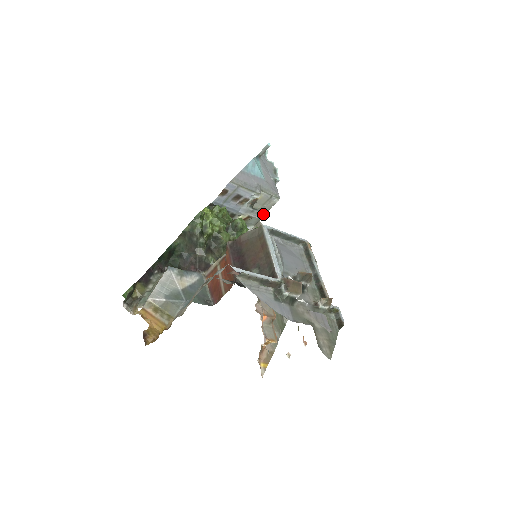
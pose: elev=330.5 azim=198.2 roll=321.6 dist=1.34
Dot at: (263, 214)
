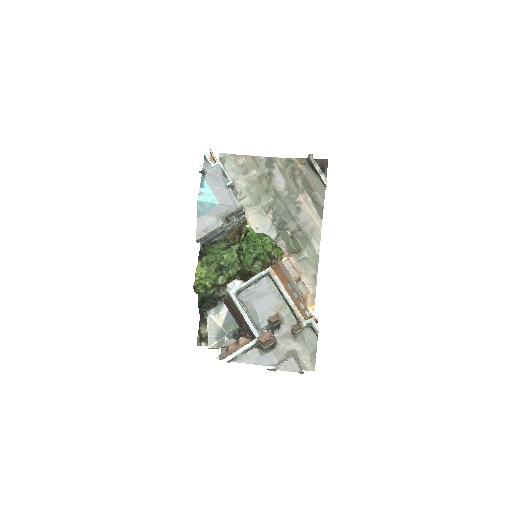
Dot at: (242, 211)
